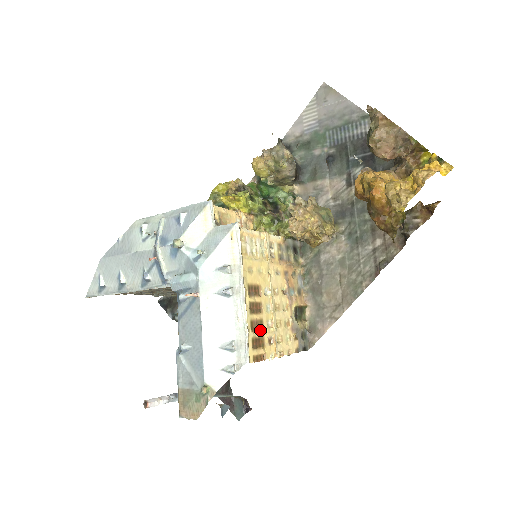
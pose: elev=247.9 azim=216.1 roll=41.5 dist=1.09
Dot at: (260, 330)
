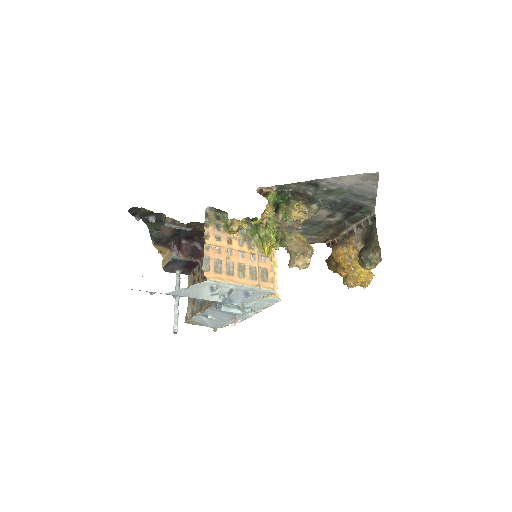
Dot at: occluded
